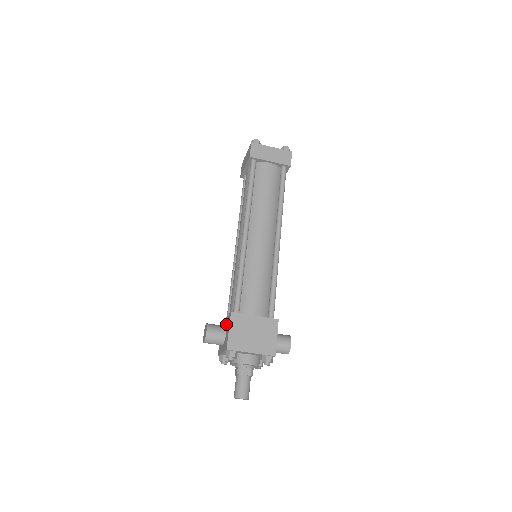
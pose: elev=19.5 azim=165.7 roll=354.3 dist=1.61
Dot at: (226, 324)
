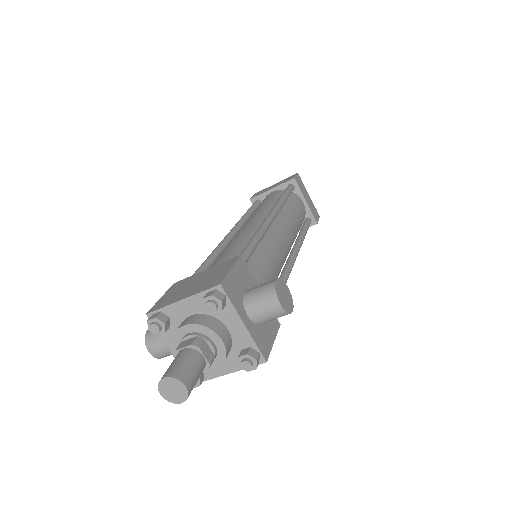
Dot at: occluded
